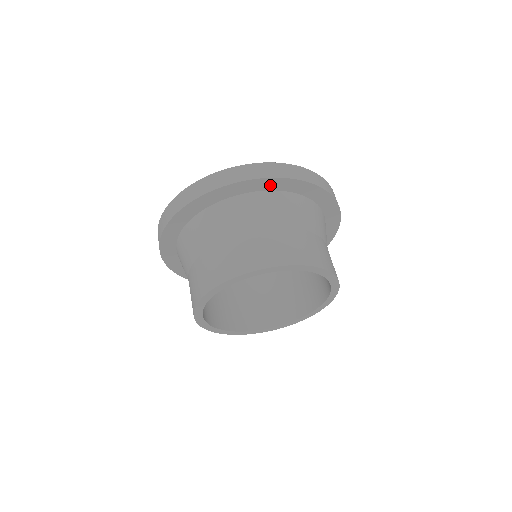
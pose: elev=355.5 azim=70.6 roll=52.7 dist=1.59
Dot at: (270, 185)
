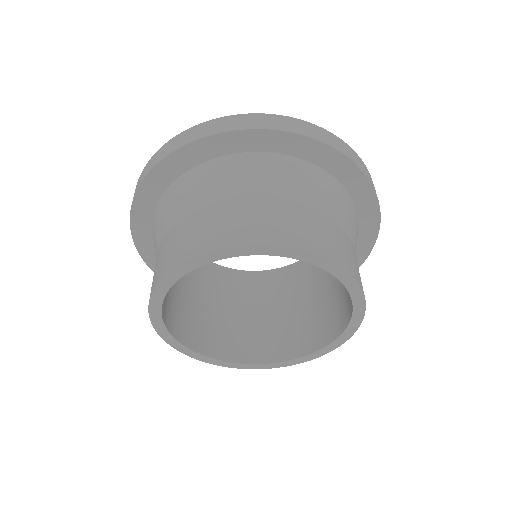
Dot at: (353, 182)
